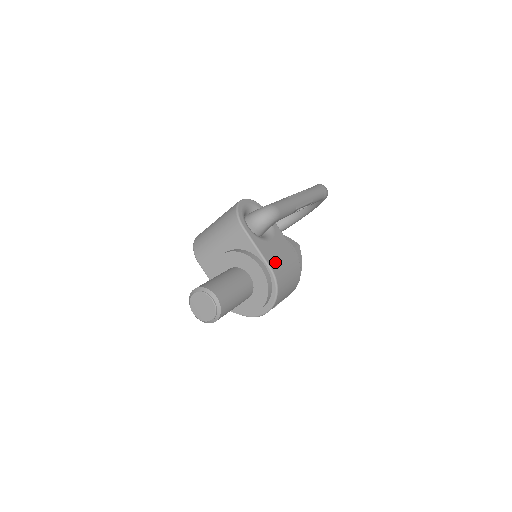
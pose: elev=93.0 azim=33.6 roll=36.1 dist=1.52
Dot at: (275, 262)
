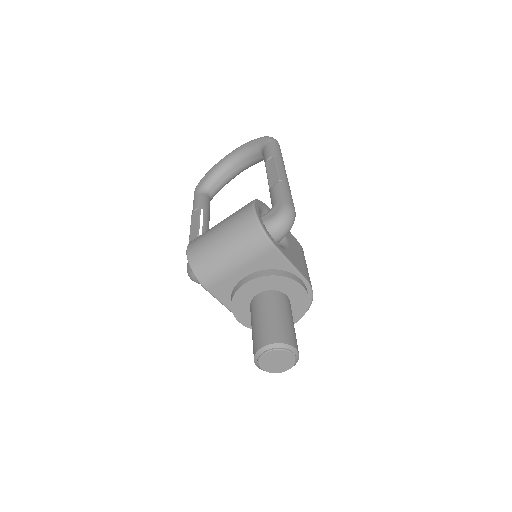
Dot at: (304, 270)
